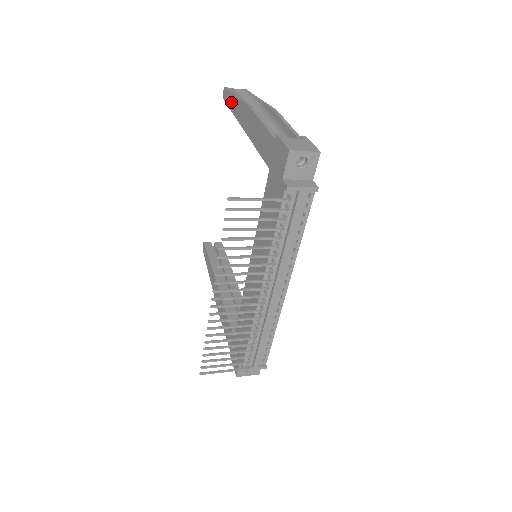
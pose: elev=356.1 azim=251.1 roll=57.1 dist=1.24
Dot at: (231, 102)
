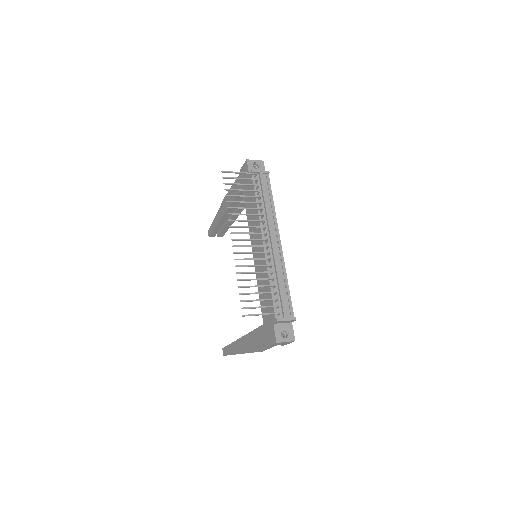
Dot at: (214, 224)
